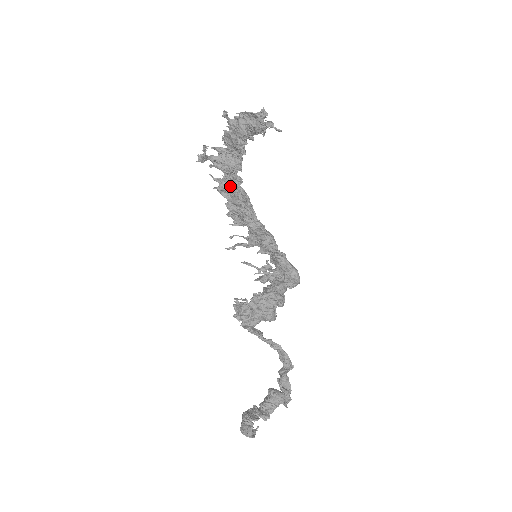
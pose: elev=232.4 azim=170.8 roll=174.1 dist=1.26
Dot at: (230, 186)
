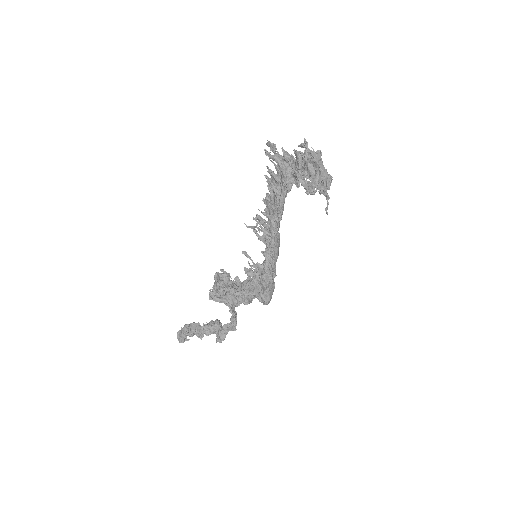
Dot at: (276, 188)
